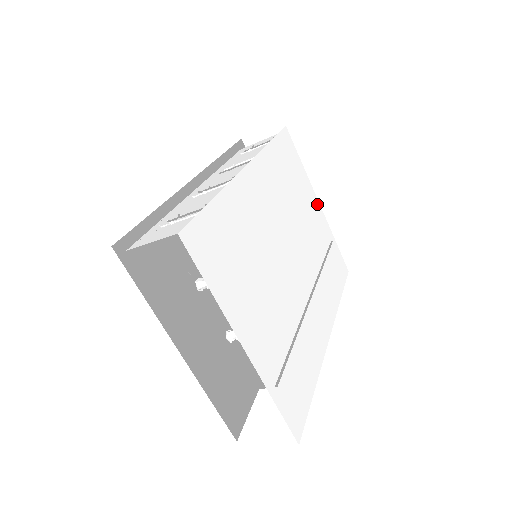
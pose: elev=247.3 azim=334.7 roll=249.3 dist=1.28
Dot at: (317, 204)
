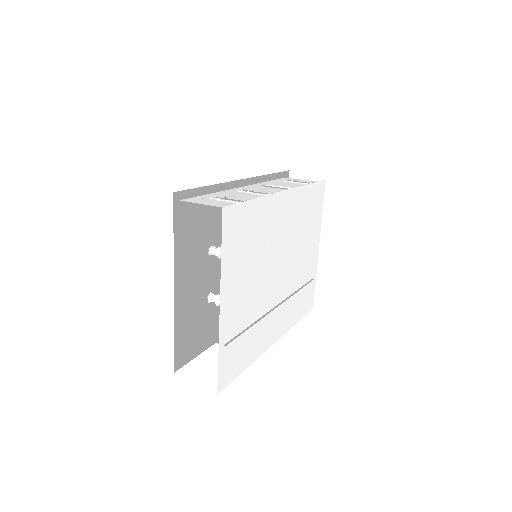
Dot at: (317, 246)
